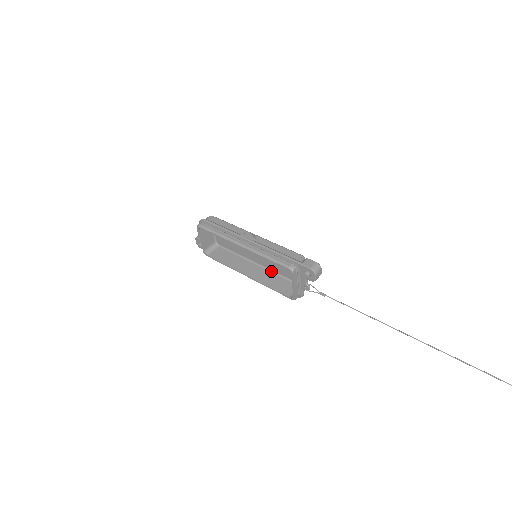
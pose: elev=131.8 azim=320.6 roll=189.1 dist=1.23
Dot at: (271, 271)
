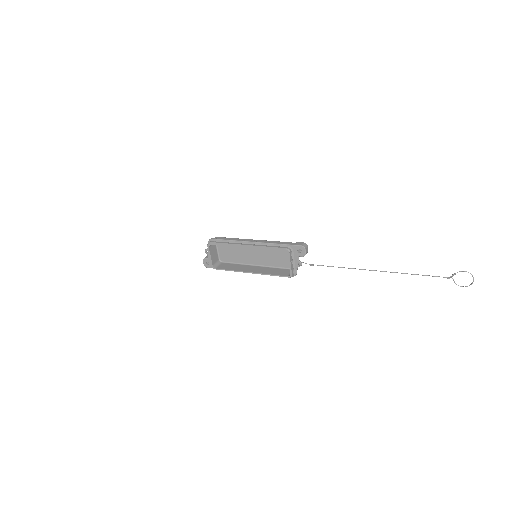
Dot at: (268, 267)
